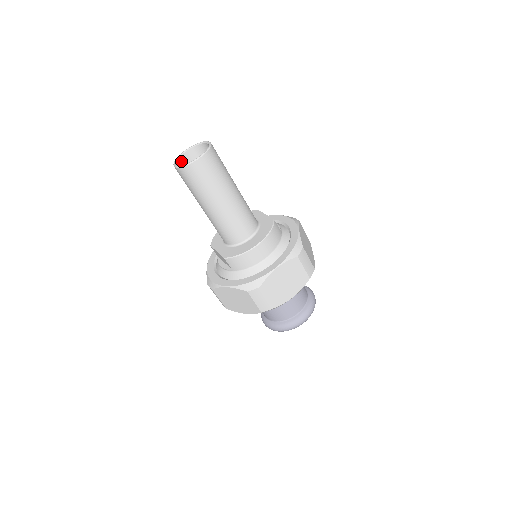
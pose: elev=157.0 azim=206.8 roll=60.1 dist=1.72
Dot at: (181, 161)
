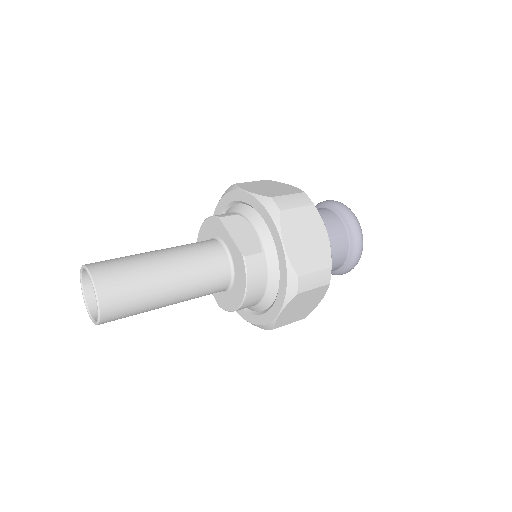
Dot at: (88, 285)
